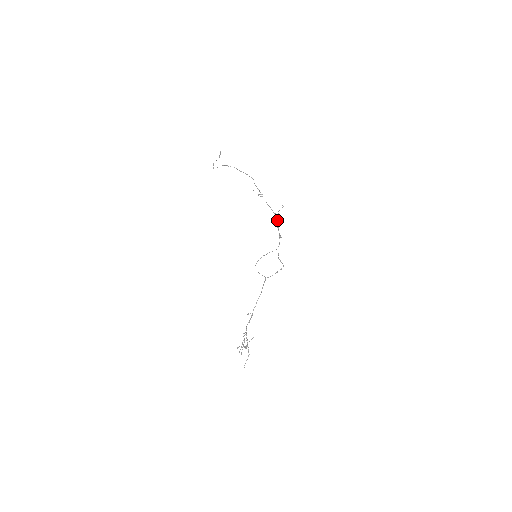
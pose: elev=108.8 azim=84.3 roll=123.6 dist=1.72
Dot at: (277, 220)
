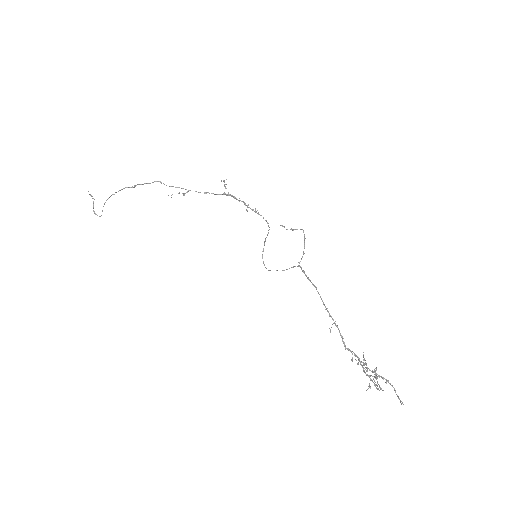
Dot at: (234, 198)
